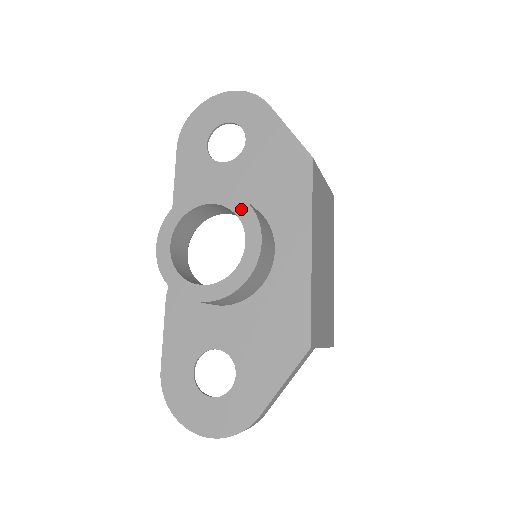
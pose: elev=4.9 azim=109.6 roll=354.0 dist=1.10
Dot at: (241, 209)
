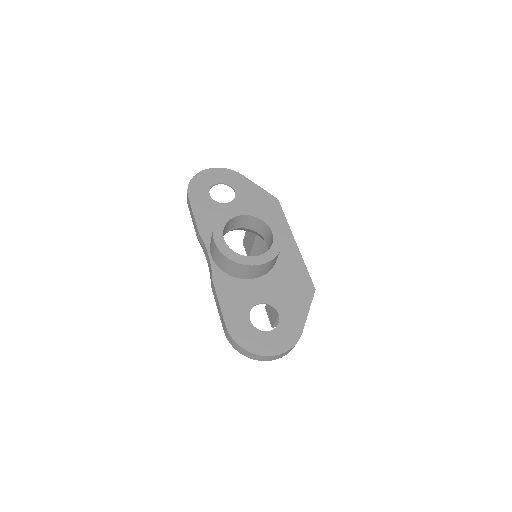
Dot at: (262, 216)
